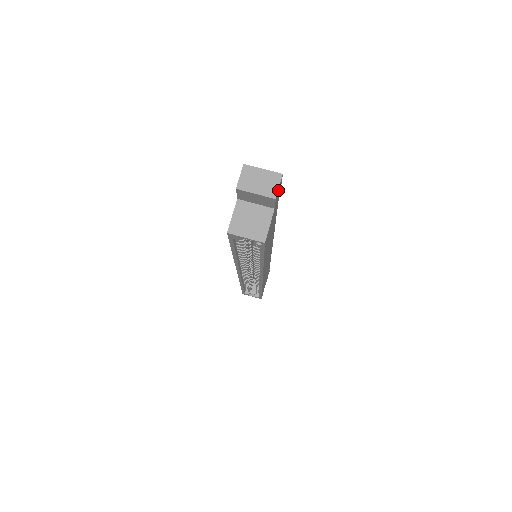
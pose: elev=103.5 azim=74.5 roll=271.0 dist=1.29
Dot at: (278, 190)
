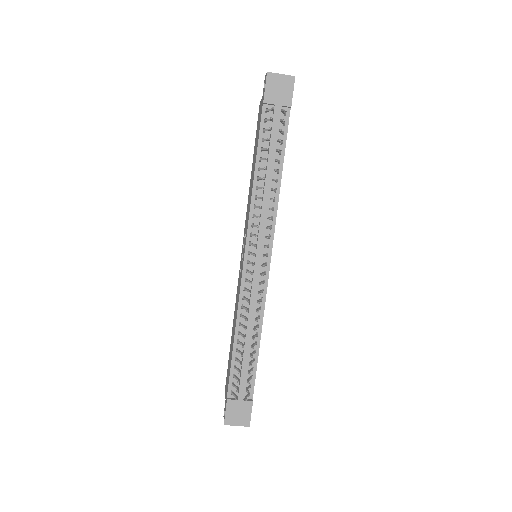
Dot at: occluded
